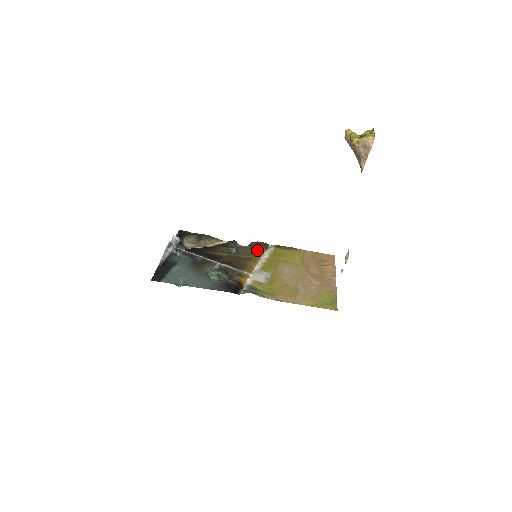
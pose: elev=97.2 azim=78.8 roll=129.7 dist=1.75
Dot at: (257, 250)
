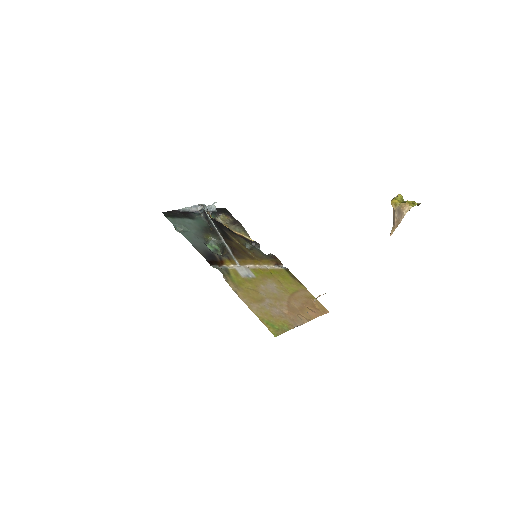
Dot at: (266, 259)
